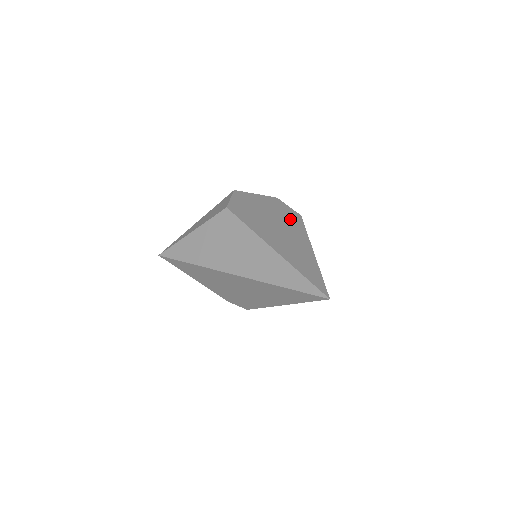
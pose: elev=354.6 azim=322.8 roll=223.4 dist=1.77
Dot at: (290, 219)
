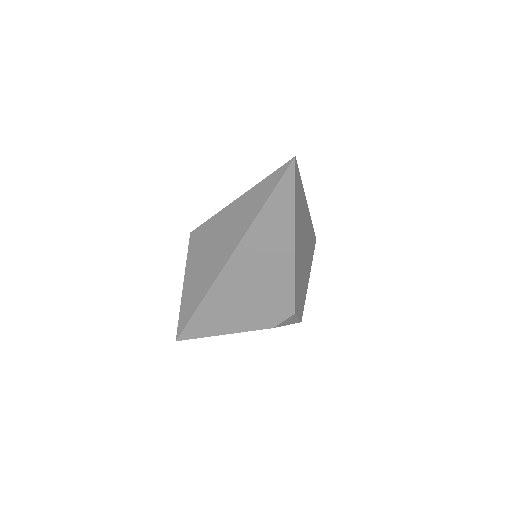
Dot at: occluded
